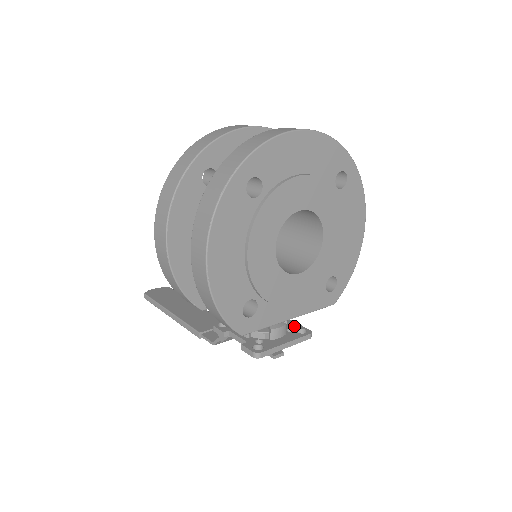
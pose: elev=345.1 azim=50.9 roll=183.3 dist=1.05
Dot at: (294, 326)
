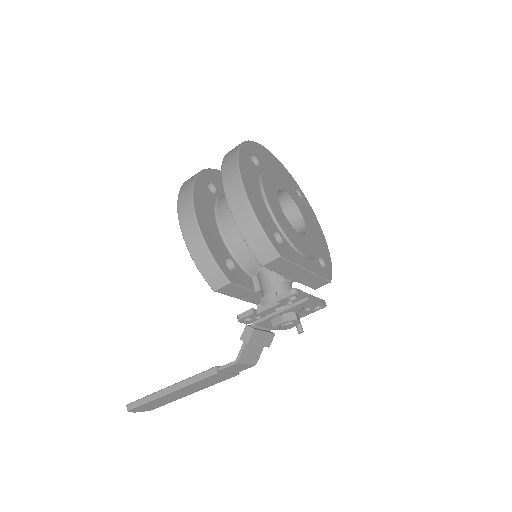
Dot at: occluded
